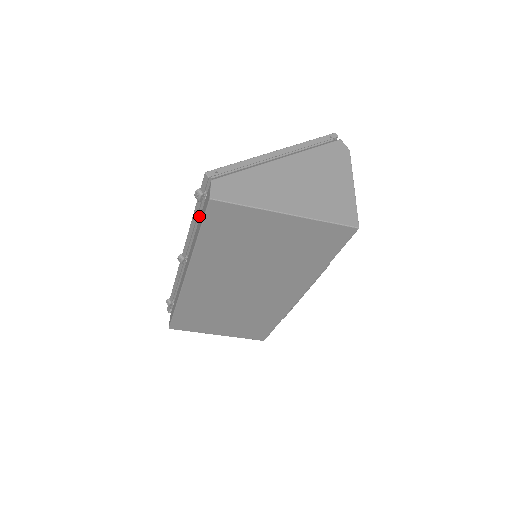
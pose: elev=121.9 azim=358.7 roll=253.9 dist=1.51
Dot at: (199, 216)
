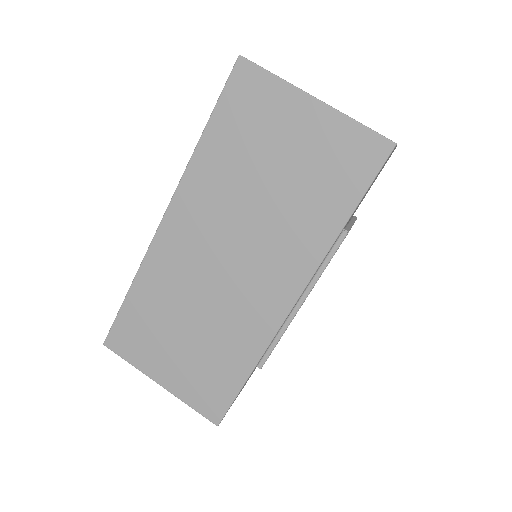
Dot at: occluded
